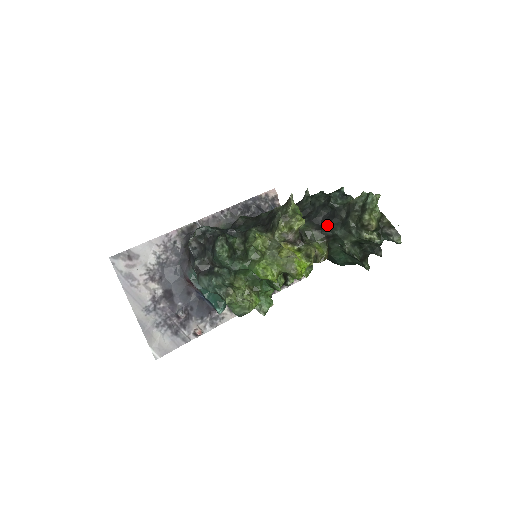
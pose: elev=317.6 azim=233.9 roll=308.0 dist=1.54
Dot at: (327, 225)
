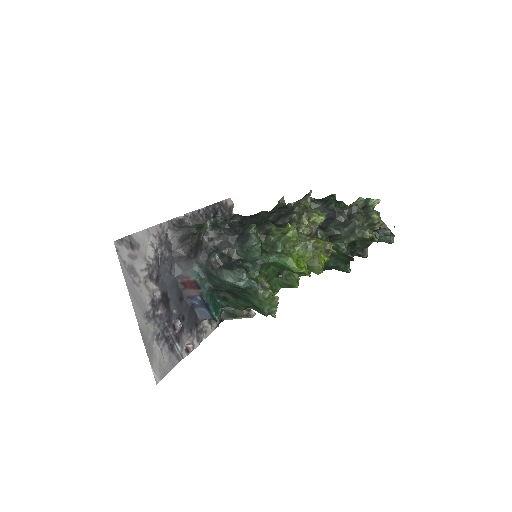
Dot at: (330, 225)
